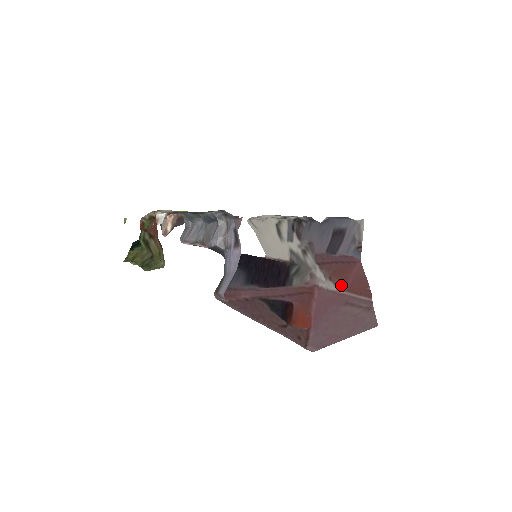
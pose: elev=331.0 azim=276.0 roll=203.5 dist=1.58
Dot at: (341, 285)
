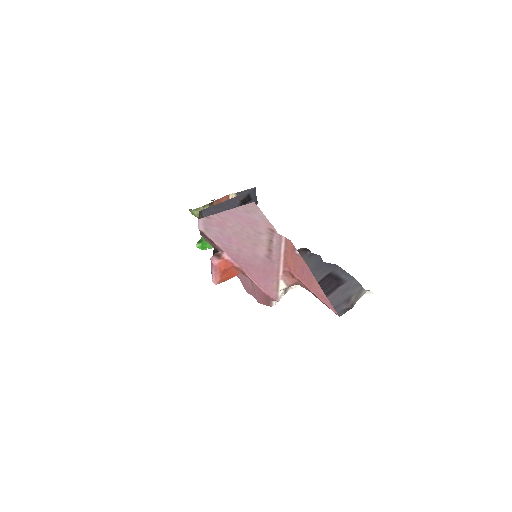
Dot at: (287, 275)
